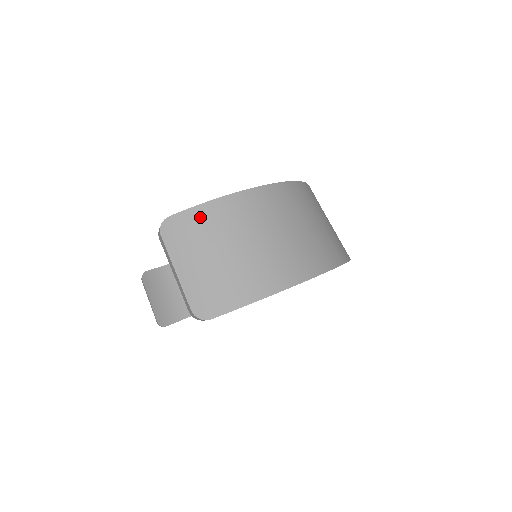
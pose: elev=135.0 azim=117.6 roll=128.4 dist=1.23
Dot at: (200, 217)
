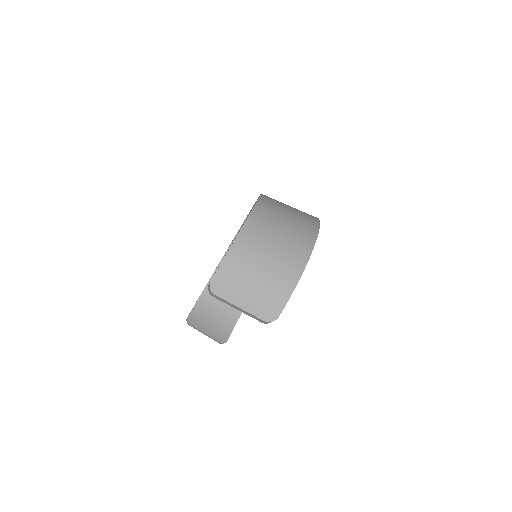
Dot at: (228, 268)
